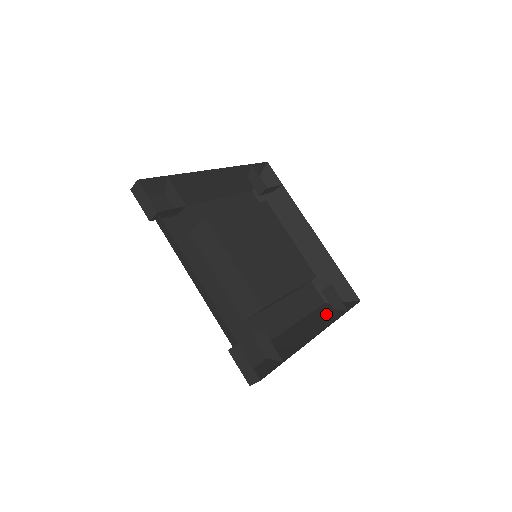
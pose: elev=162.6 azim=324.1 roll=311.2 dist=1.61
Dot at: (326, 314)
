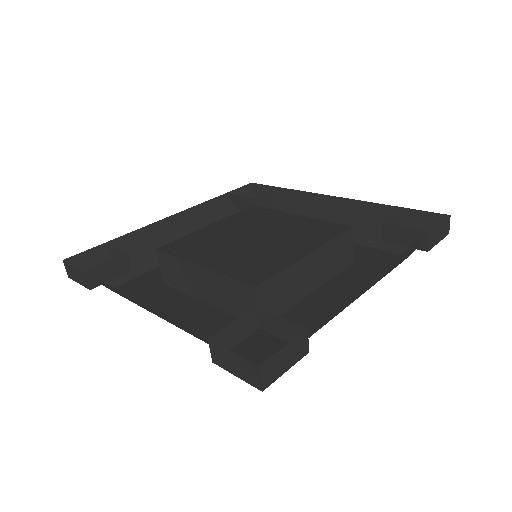
Dot at: (401, 258)
